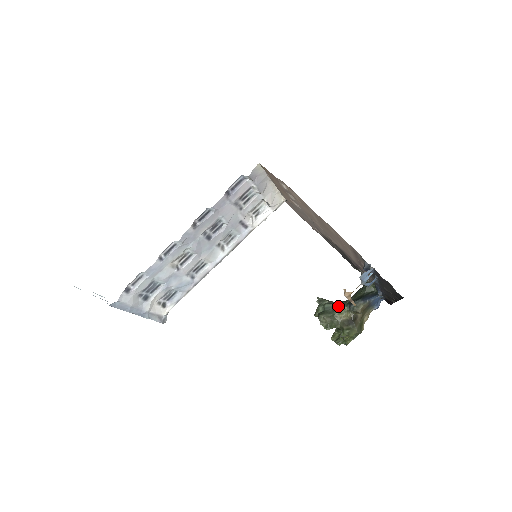
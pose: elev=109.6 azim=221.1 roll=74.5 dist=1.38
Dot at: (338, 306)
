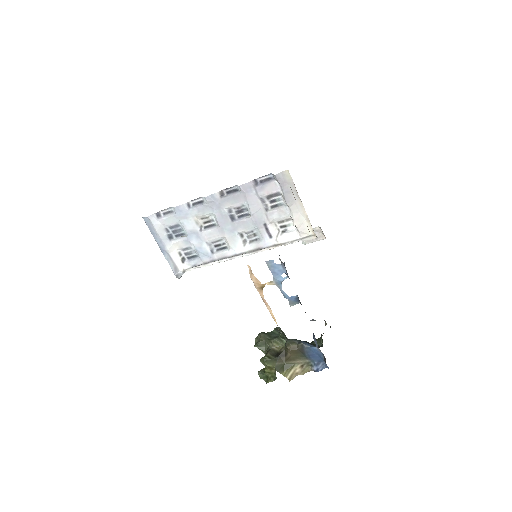
Dot at: (281, 337)
